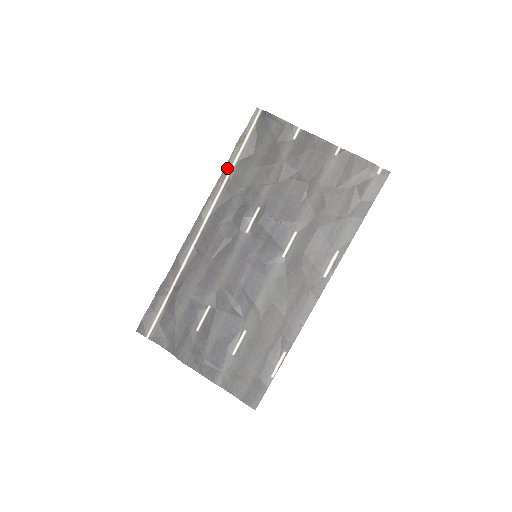
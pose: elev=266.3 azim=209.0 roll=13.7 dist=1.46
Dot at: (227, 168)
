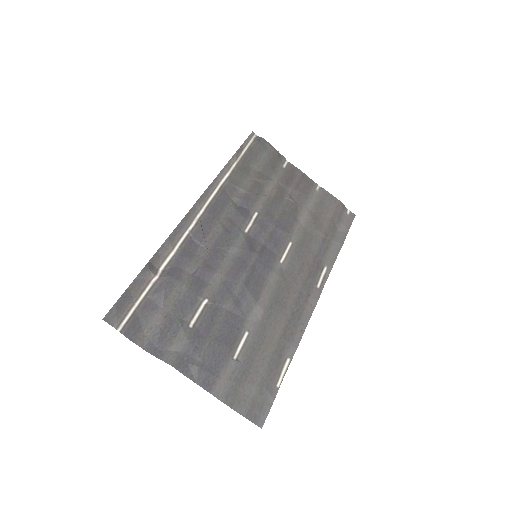
Dot at: (226, 169)
